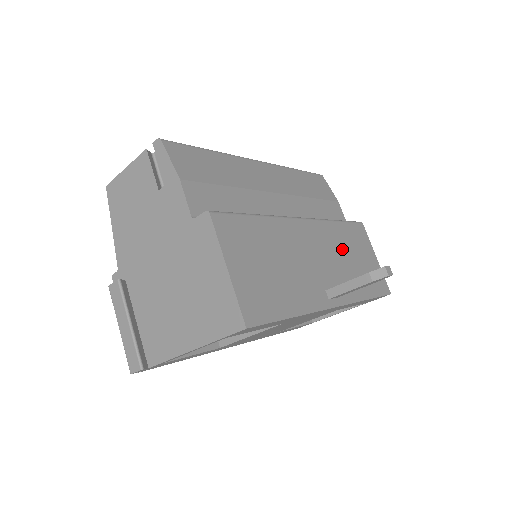
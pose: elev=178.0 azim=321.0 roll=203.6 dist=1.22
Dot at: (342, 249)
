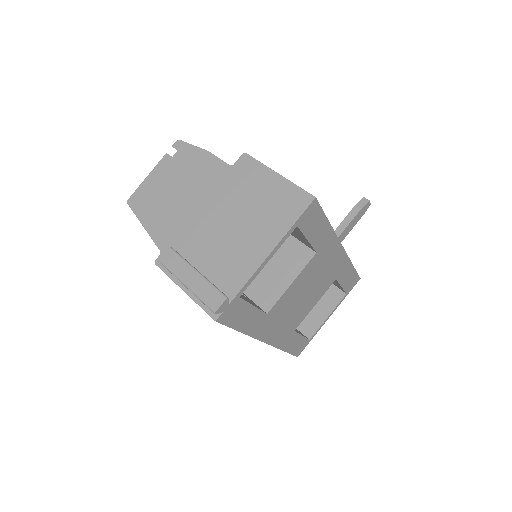
Dot at: occluded
